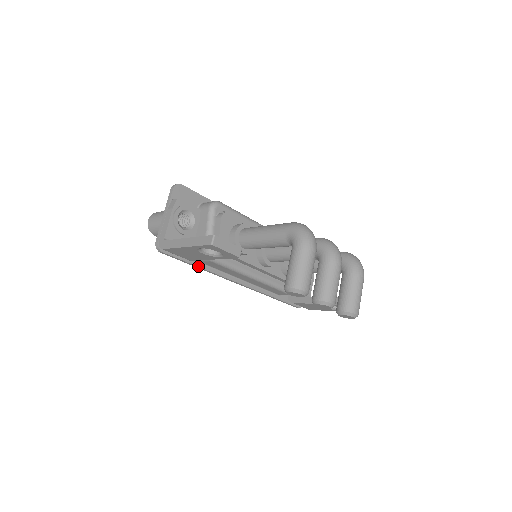
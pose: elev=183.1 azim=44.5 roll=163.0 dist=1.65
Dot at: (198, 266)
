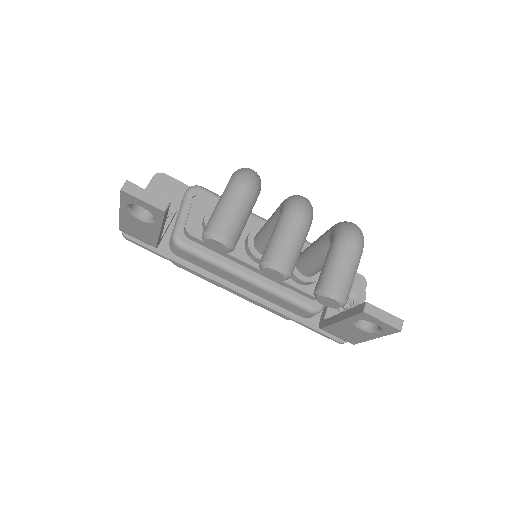
Dot at: (175, 261)
